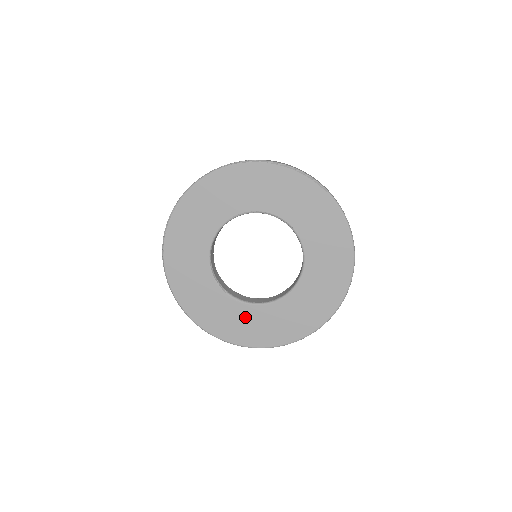
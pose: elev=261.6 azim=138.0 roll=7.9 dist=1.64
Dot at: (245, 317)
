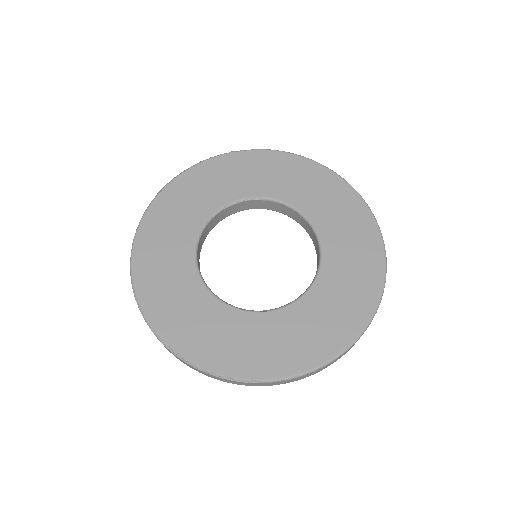
Dot at: (312, 315)
